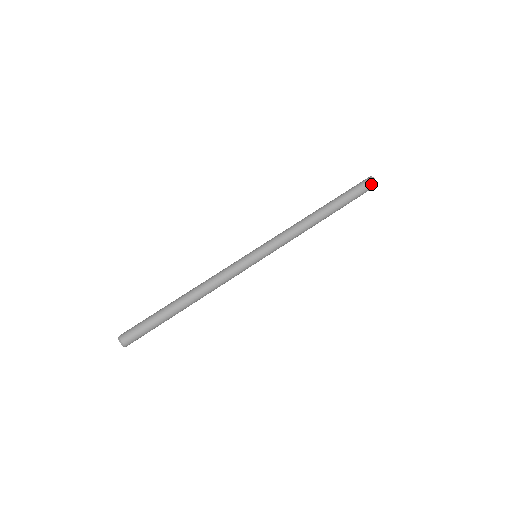
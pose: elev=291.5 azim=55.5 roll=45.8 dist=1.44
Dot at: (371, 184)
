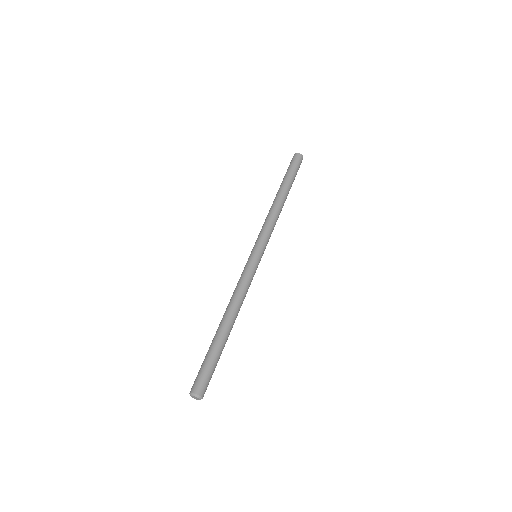
Dot at: (301, 160)
